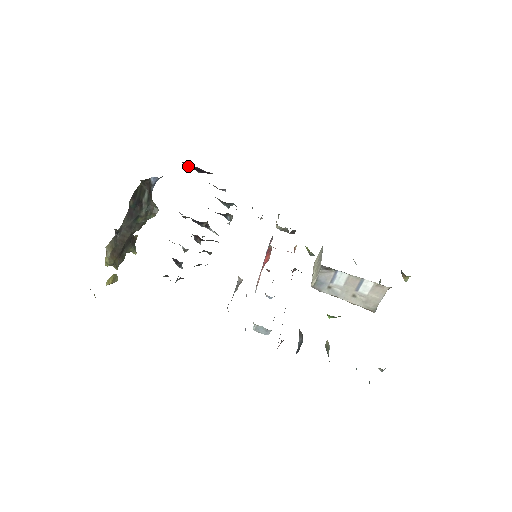
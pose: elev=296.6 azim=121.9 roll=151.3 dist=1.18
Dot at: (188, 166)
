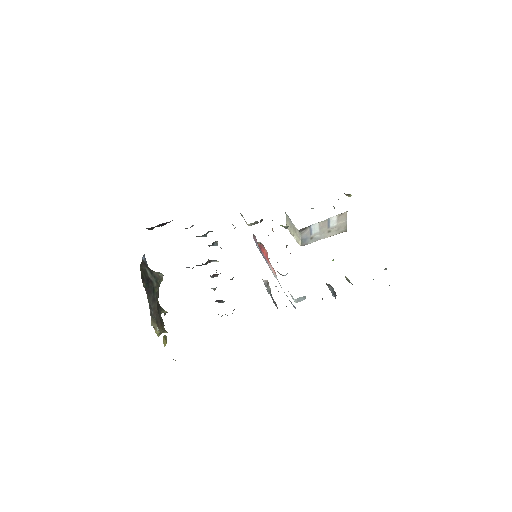
Dot at: (152, 228)
